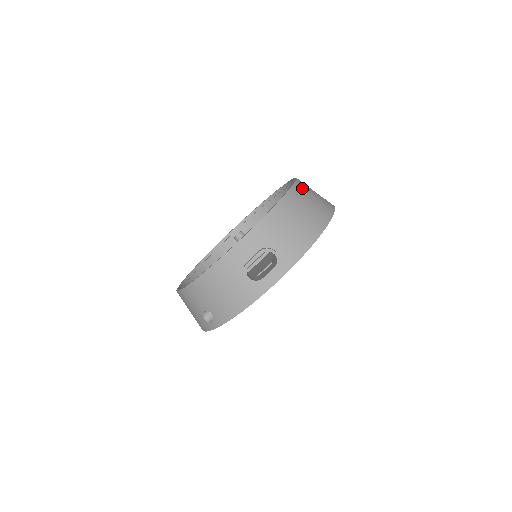
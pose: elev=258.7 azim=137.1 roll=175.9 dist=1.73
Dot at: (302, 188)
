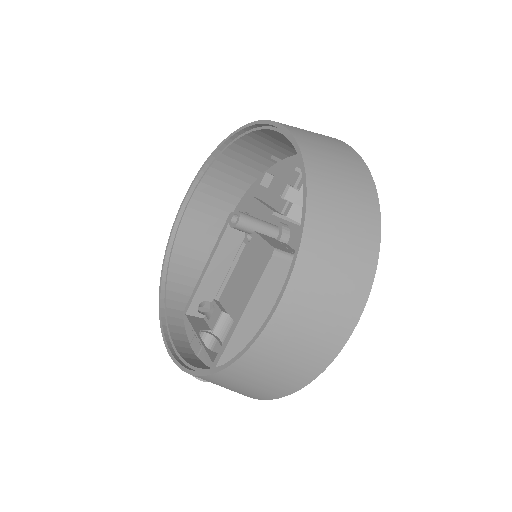
Dot at: (254, 362)
